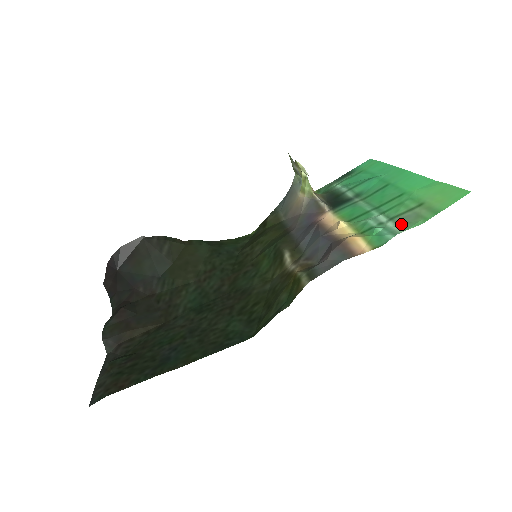
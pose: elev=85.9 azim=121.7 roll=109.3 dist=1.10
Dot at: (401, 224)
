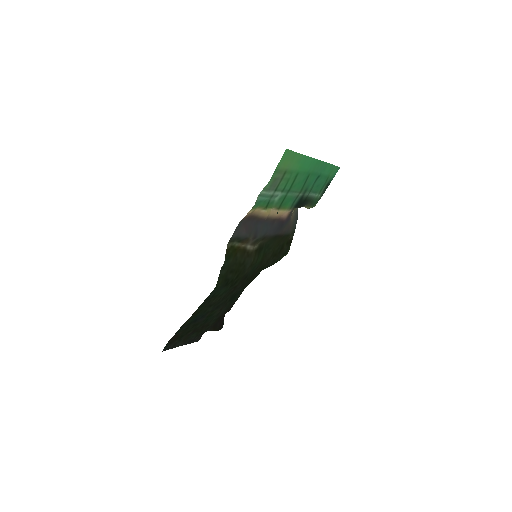
Dot at: (270, 189)
